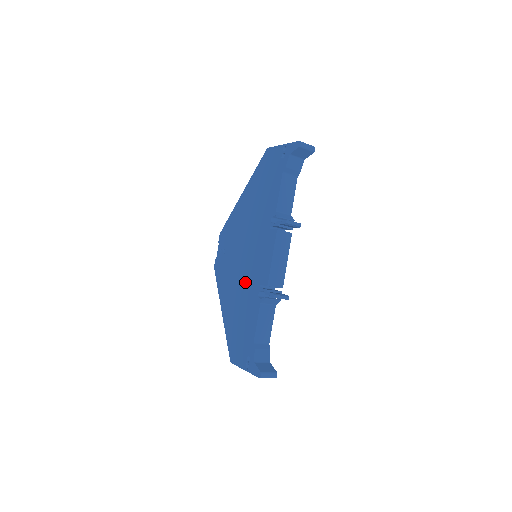
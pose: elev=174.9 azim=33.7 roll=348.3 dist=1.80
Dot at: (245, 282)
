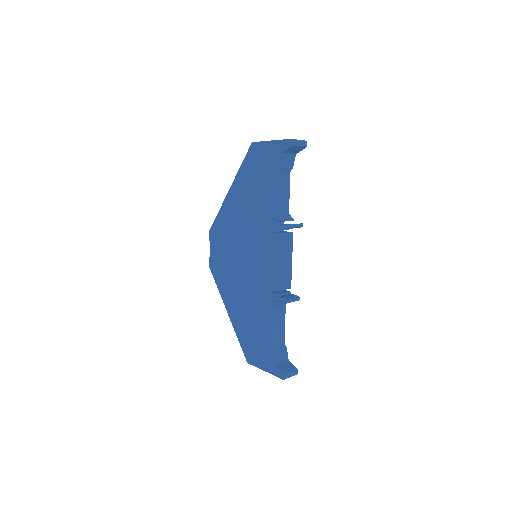
Dot at: (250, 285)
